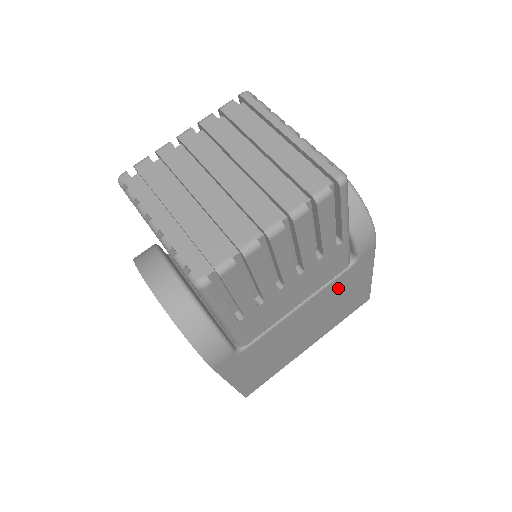
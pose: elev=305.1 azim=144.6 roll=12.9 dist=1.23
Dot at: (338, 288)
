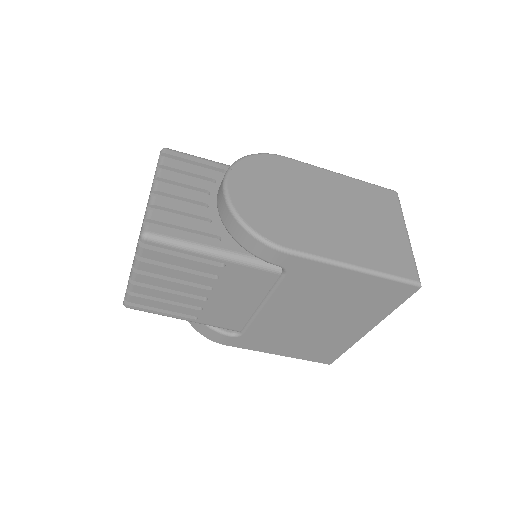
Dot at: (302, 289)
